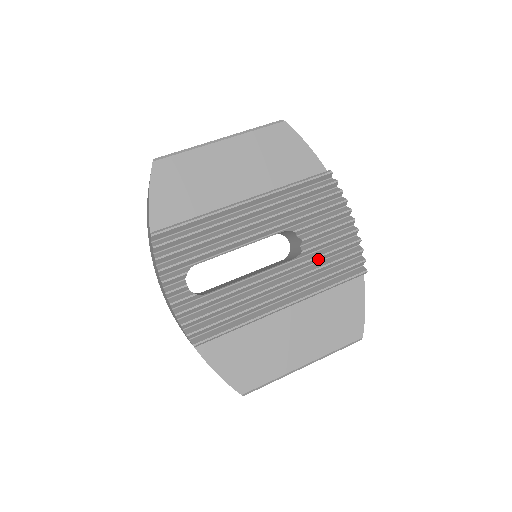
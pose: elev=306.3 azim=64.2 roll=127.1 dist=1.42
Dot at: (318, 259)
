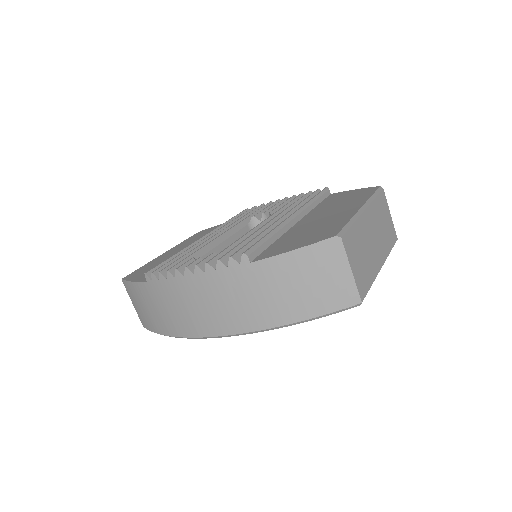
Dot at: occluded
